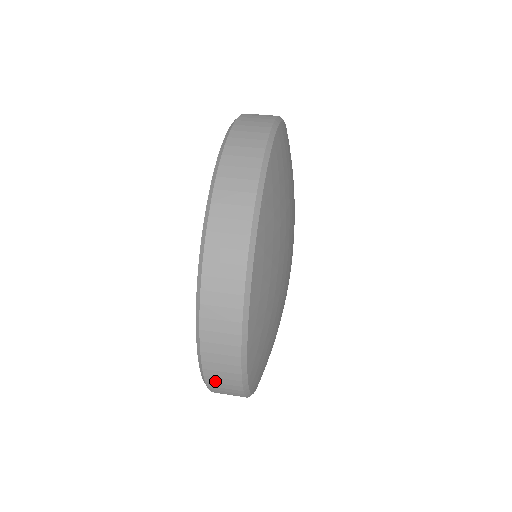
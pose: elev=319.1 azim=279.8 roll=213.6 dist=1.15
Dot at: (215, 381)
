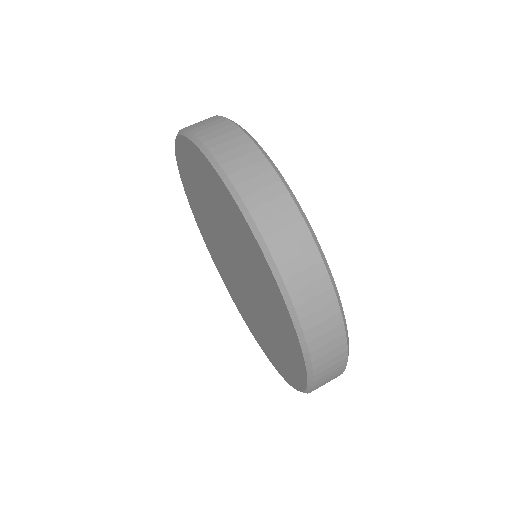
Dot at: occluded
